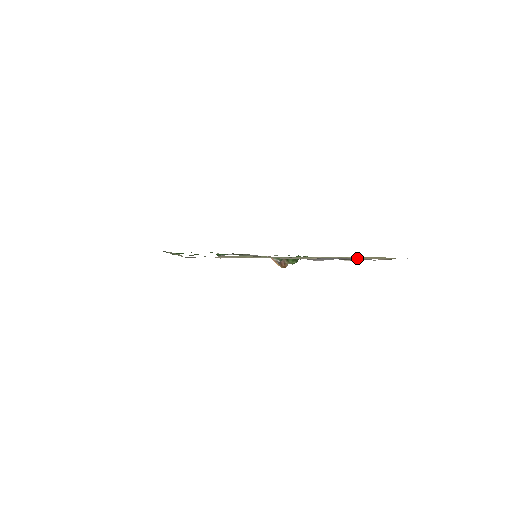
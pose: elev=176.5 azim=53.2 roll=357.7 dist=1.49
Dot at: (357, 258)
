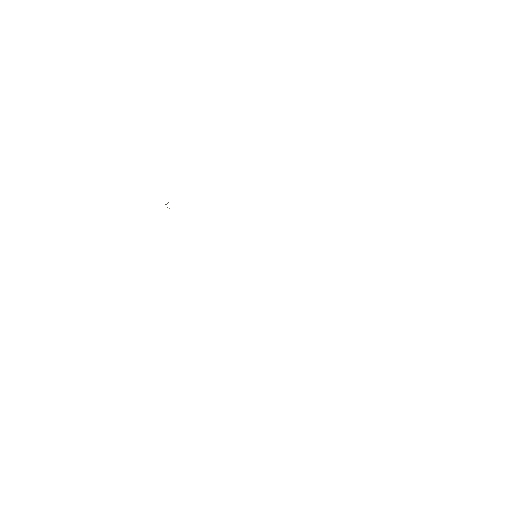
Dot at: occluded
